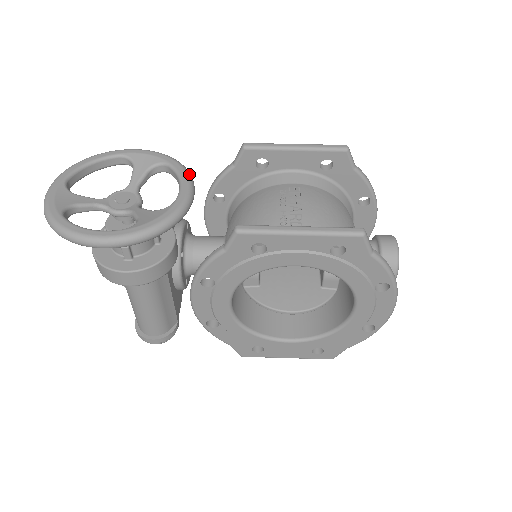
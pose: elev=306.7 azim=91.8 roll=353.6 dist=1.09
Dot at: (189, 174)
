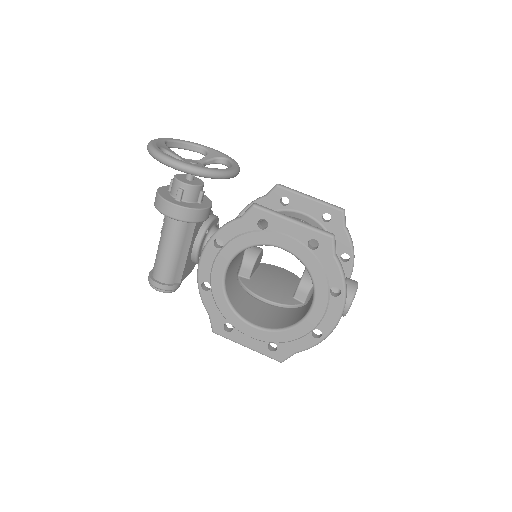
Dot at: occluded
